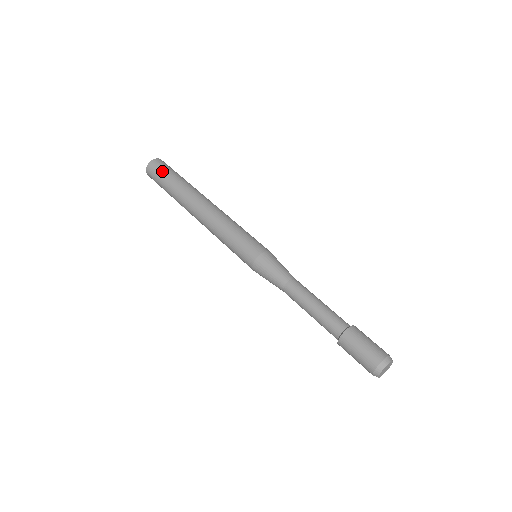
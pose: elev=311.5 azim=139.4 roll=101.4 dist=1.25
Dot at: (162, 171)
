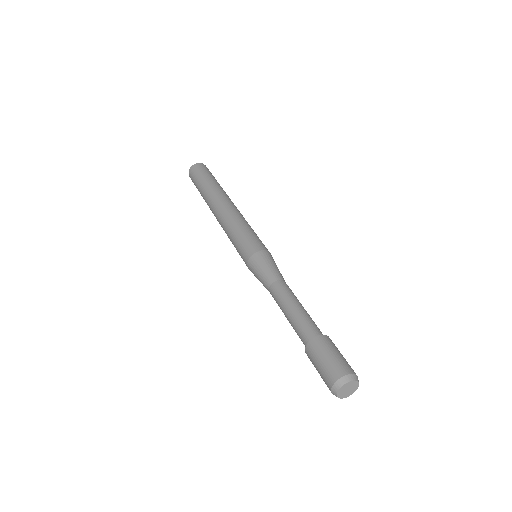
Dot at: (200, 173)
